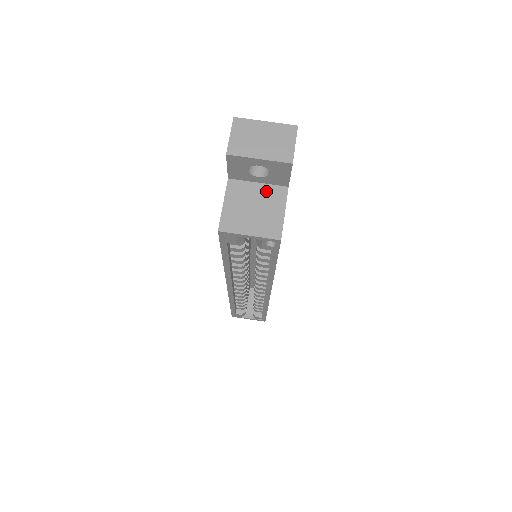
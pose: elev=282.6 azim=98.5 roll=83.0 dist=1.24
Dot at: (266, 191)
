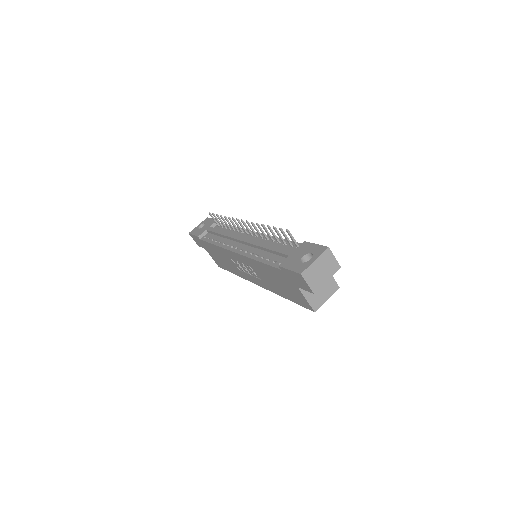
Dot at: occluded
